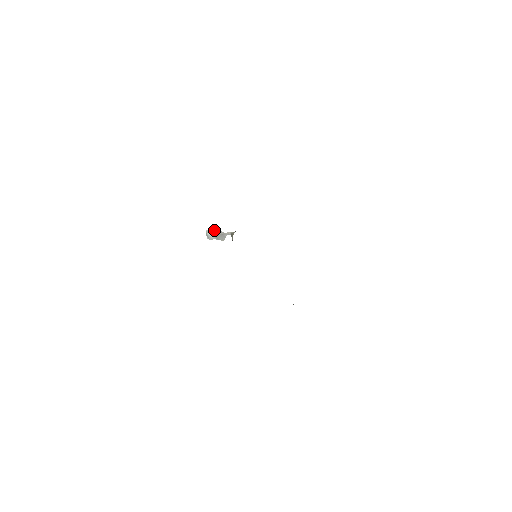
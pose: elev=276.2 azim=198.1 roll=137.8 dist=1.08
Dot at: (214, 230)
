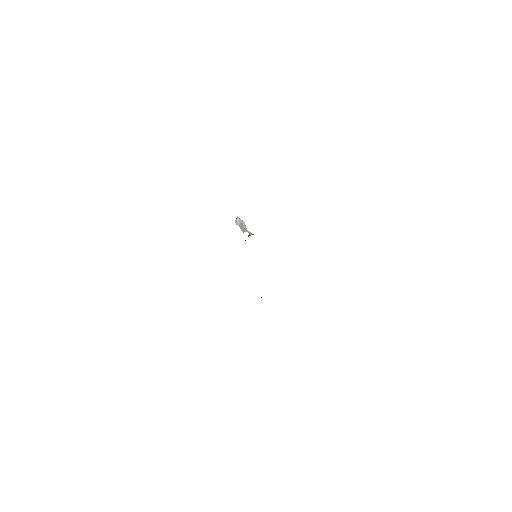
Dot at: (242, 221)
